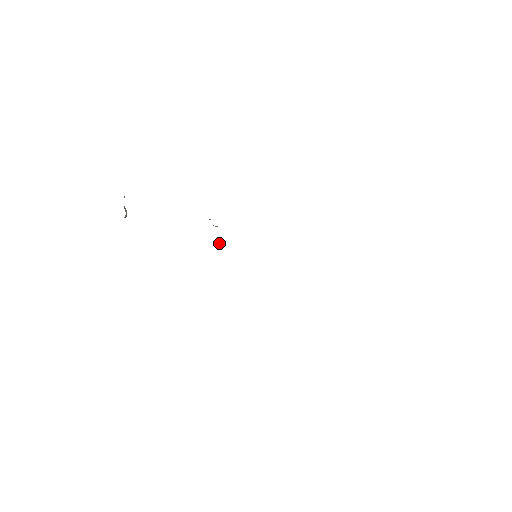
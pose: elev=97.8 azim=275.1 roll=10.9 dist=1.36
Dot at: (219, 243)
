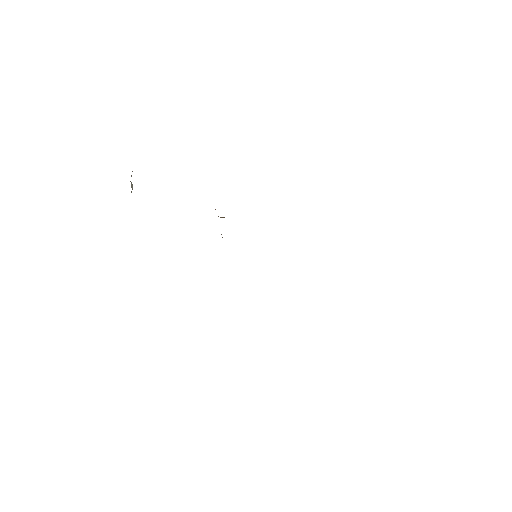
Dot at: occluded
